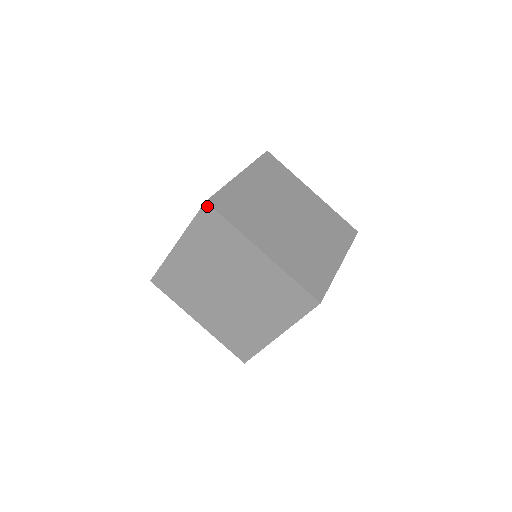
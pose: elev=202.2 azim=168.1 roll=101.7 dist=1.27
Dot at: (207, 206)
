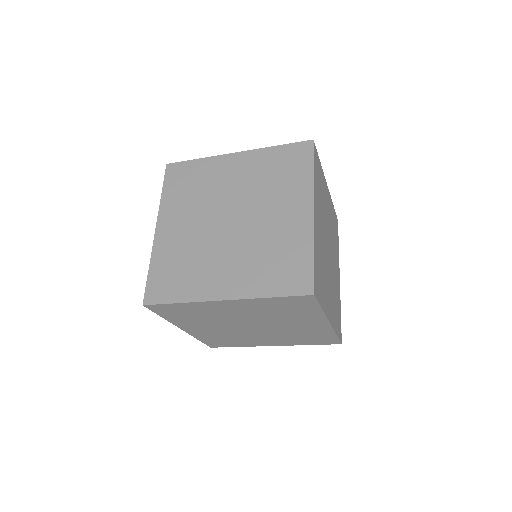
Dot at: (310, 144)
